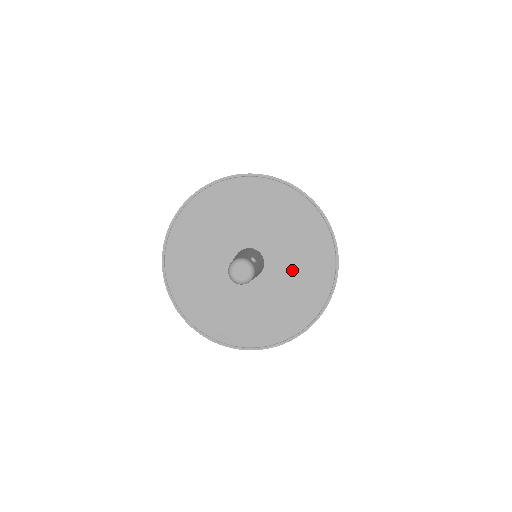
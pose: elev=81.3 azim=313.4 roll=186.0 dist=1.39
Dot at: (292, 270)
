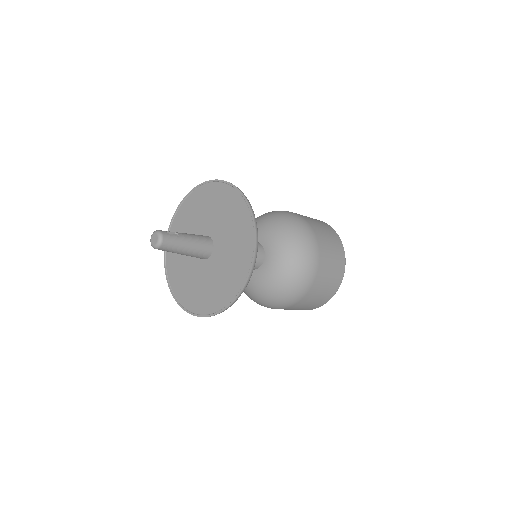
Dot at: (229, 243)
